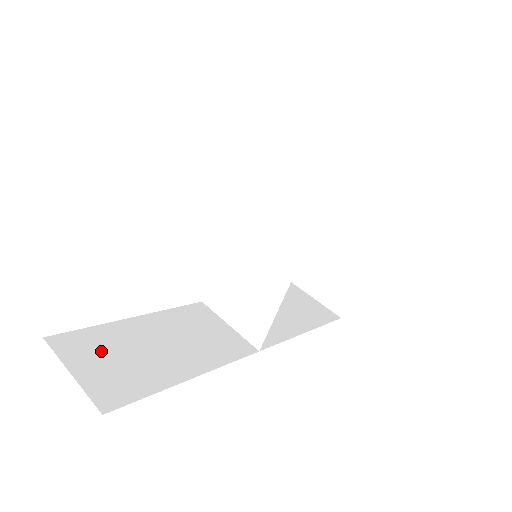
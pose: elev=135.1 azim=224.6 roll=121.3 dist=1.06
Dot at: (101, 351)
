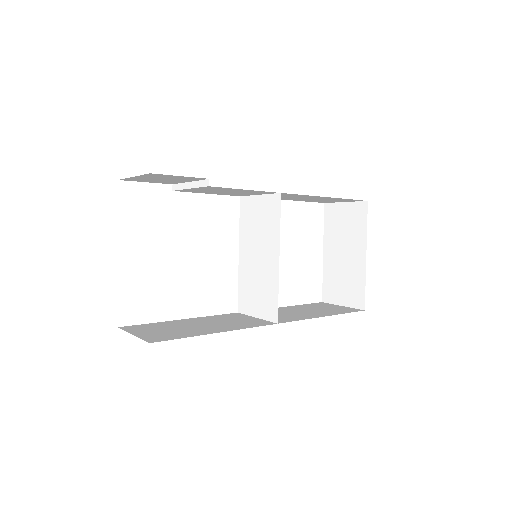
Dot at: (155, 329)
